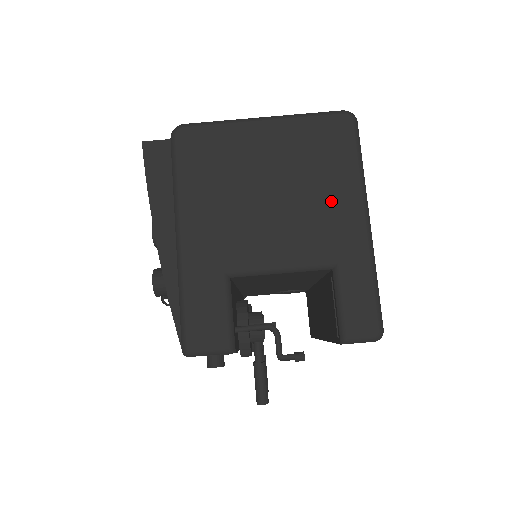
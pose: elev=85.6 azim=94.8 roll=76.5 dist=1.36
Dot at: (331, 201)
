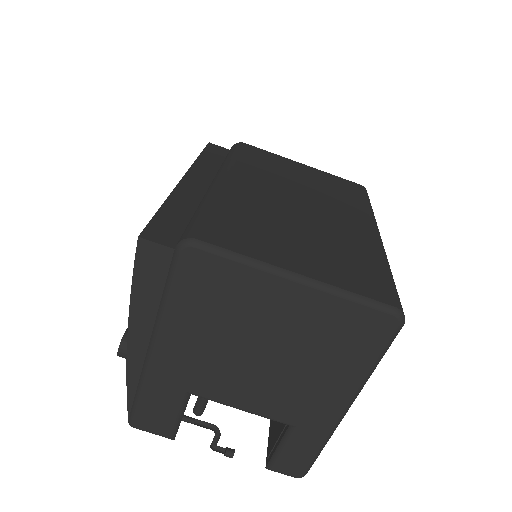
Dot at: (322, 384)
